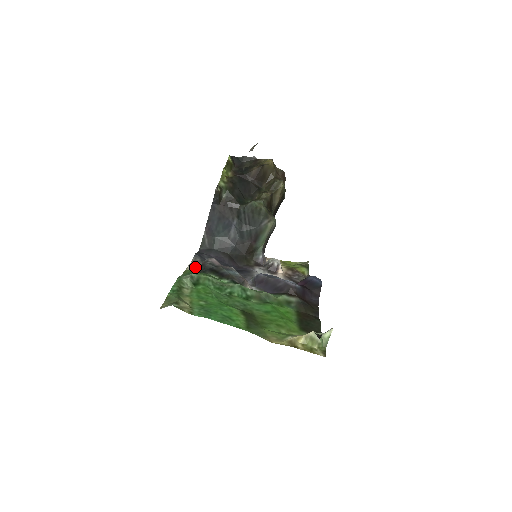
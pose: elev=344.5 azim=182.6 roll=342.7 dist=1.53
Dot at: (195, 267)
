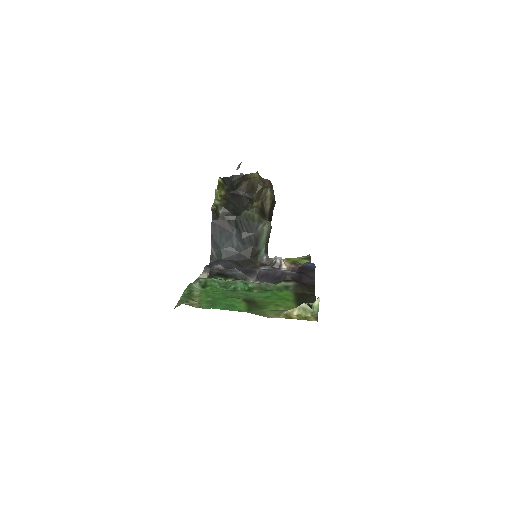
Dot at: (205, 276)
